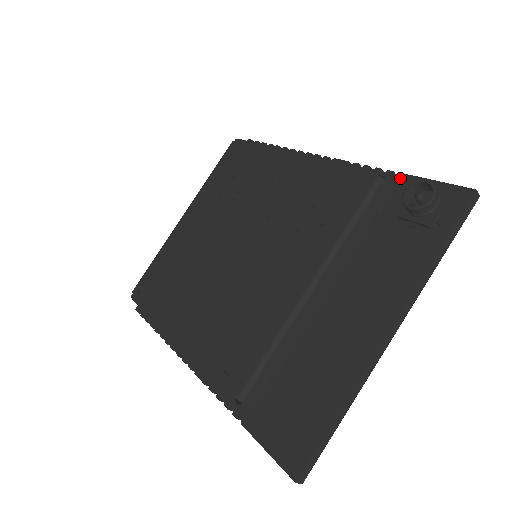
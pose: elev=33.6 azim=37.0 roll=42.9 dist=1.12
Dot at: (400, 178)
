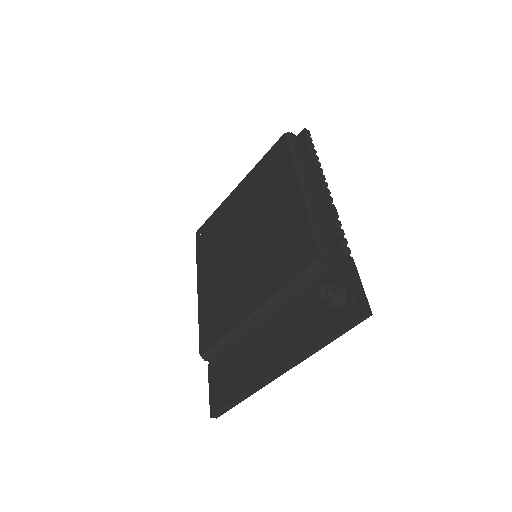
Dot at: (344, 260)
